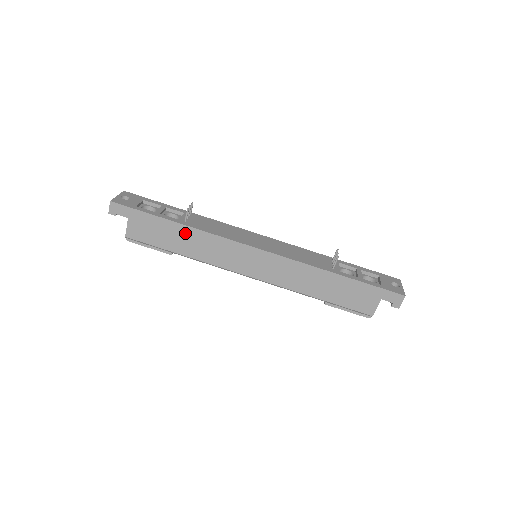
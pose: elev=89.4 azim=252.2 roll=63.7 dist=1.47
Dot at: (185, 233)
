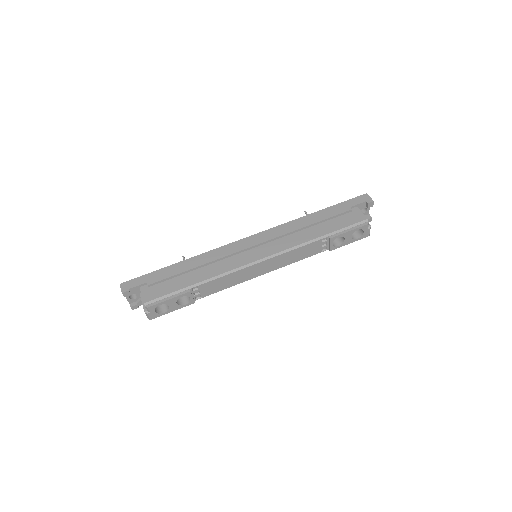
Dot at: (190, 264)
